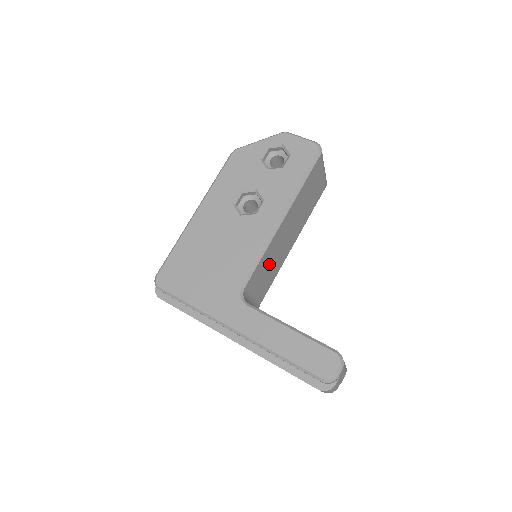
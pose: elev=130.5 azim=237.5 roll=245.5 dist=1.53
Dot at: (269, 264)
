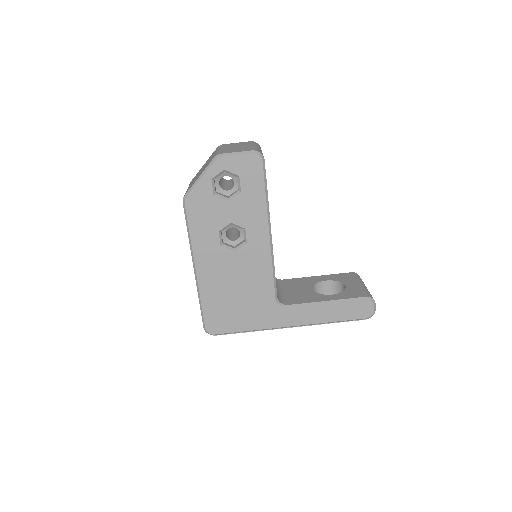
Dot at: occluded
